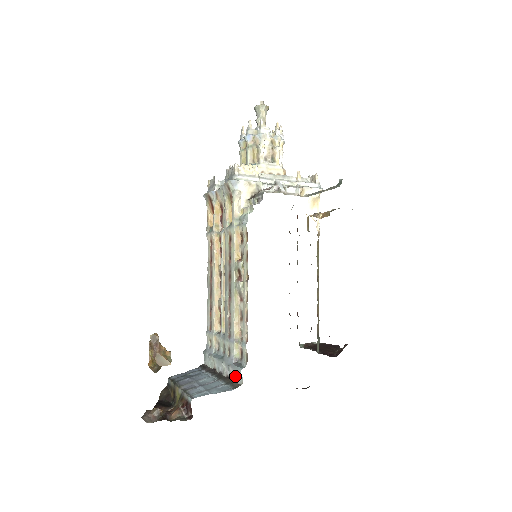
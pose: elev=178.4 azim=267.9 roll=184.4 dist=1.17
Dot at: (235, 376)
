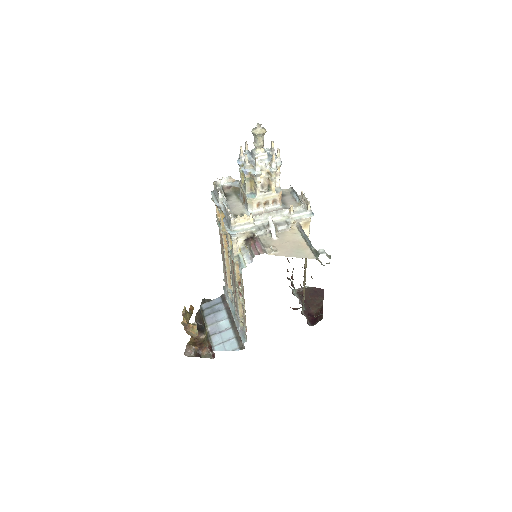
Dot at: occluded
